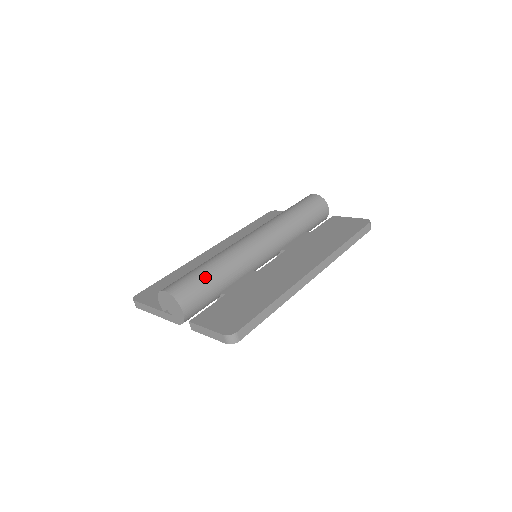
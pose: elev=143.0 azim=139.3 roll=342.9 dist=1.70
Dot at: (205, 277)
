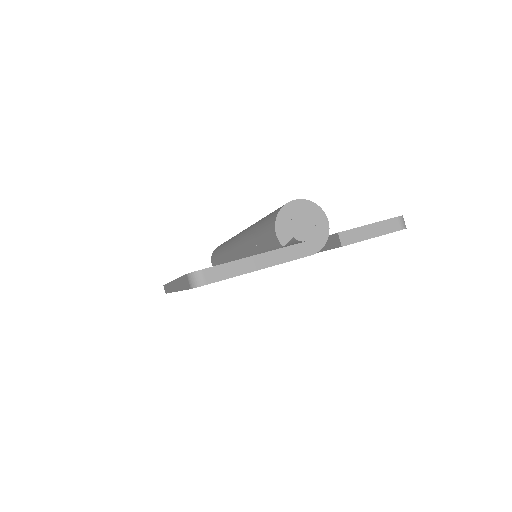
Dot at: occluded
